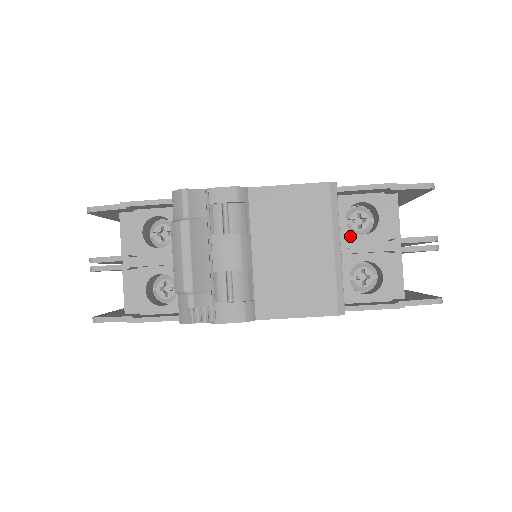
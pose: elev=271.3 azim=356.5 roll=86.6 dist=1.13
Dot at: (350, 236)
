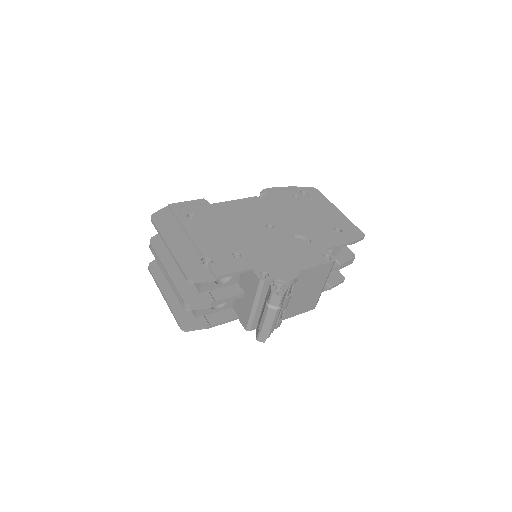
Dot at: occluded
